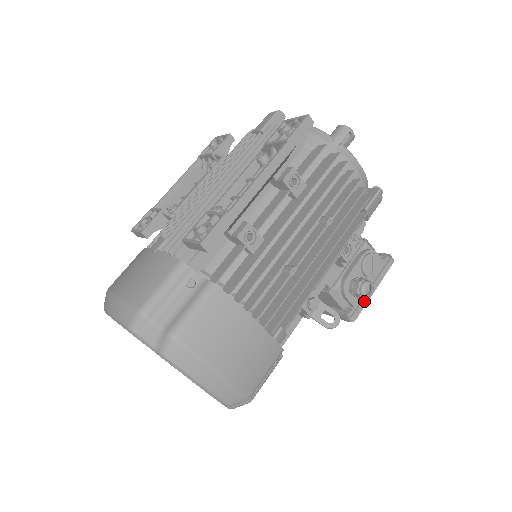
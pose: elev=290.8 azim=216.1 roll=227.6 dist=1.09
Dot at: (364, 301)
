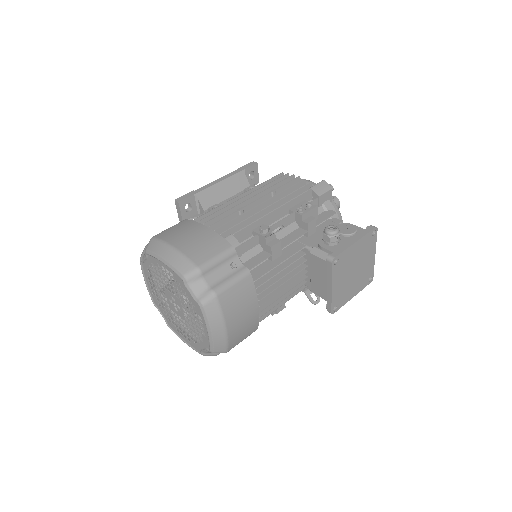
Dot at: (343, 248)
